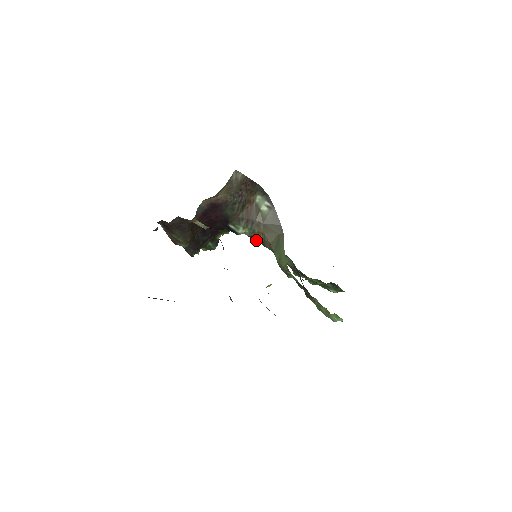
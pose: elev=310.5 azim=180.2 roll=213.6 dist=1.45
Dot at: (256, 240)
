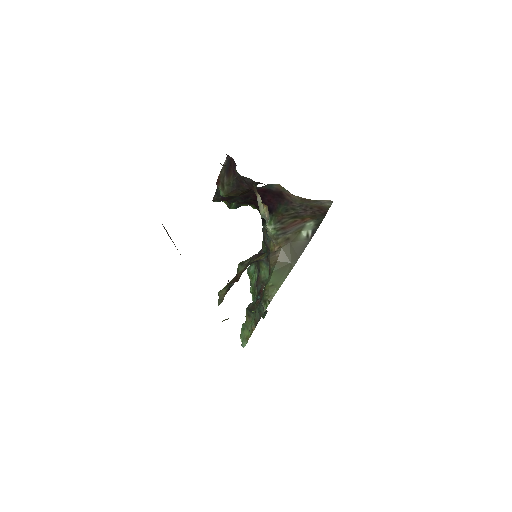
Dot at: occluded
